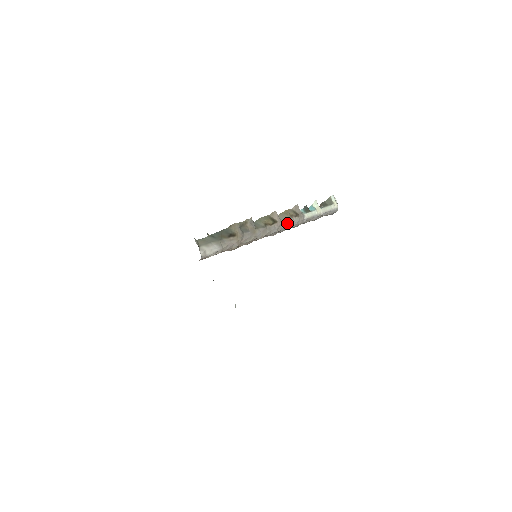
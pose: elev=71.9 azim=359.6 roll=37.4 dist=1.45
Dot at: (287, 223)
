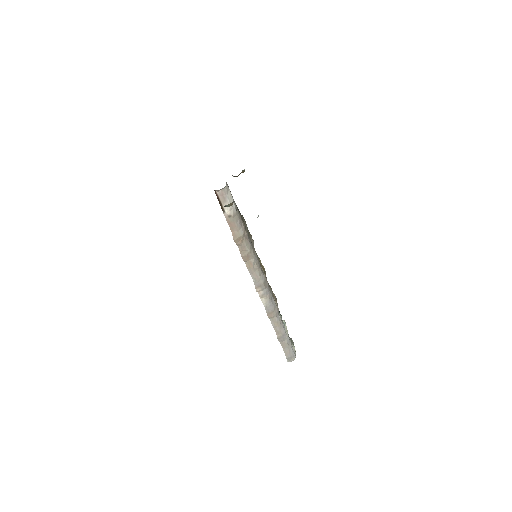
Dot at: (270, 291)
